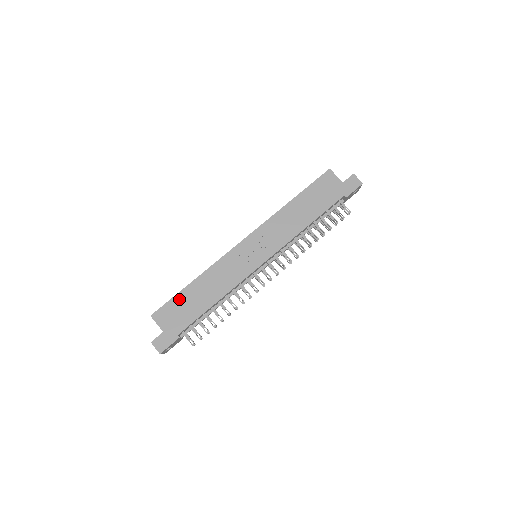
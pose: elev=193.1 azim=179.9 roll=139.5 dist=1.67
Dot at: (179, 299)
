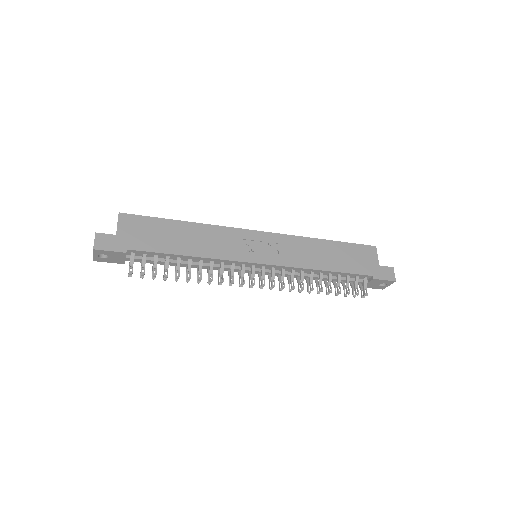
Dot at: (158, 223)
